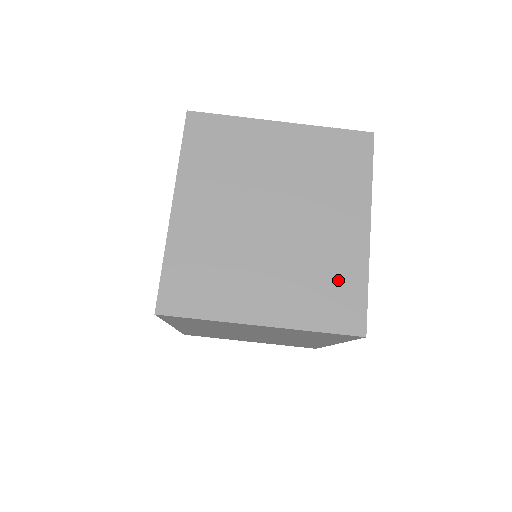
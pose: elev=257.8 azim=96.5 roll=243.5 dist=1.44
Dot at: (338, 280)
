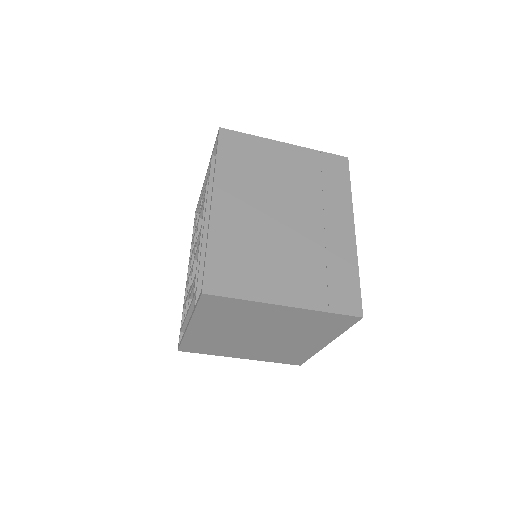
Dot at: (294, 354)
